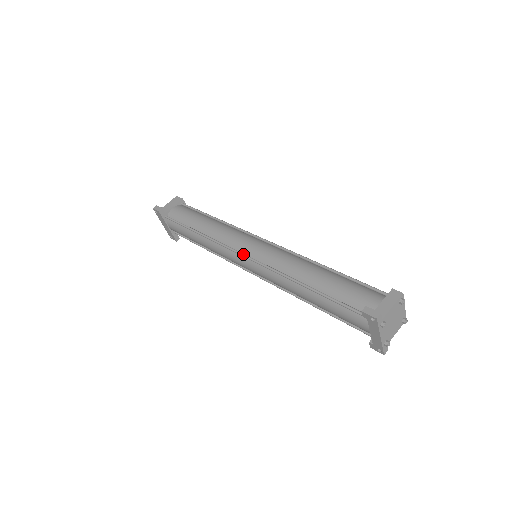
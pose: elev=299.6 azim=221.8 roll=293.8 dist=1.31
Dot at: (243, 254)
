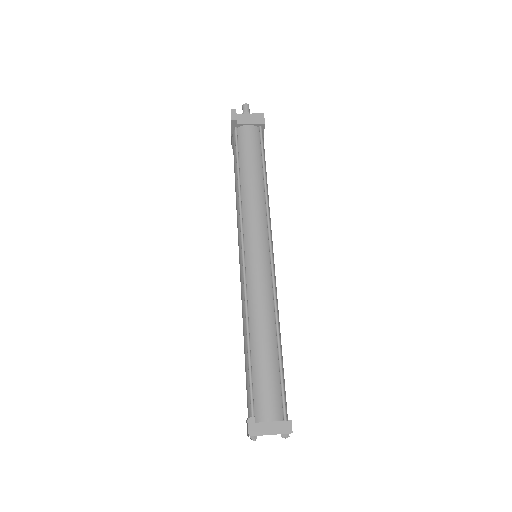
Dot at: (243, 250)
